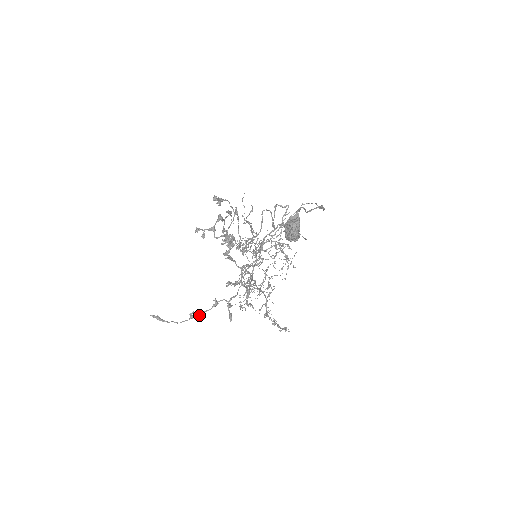
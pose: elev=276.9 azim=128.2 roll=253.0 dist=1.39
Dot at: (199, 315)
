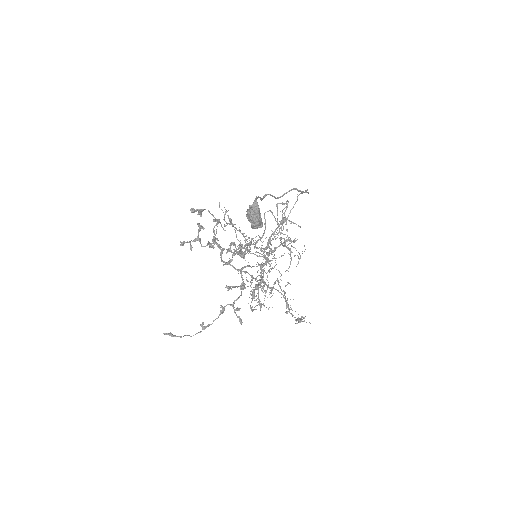
Dot at: (211, 324)
